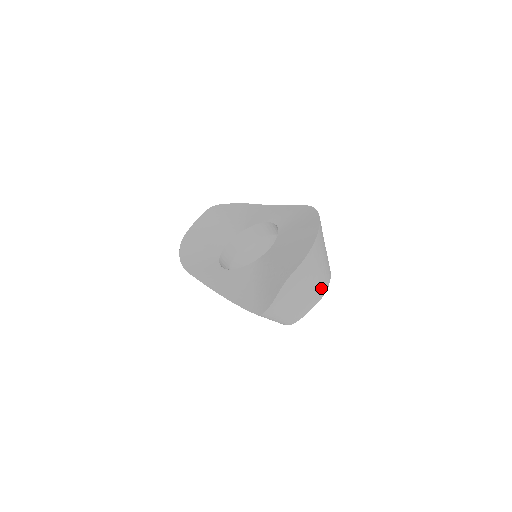
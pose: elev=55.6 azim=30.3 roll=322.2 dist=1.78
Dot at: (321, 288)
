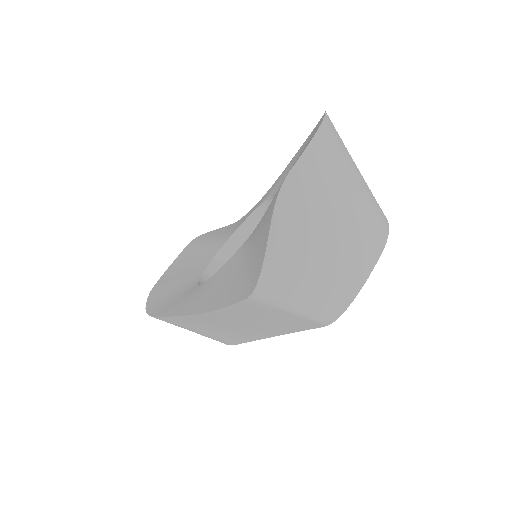
Dot at: (373, 229)
